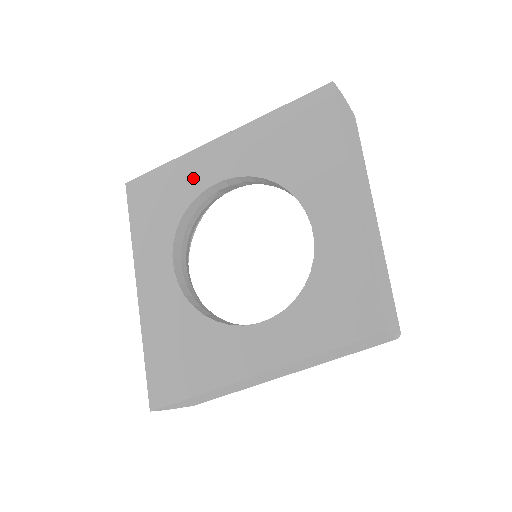
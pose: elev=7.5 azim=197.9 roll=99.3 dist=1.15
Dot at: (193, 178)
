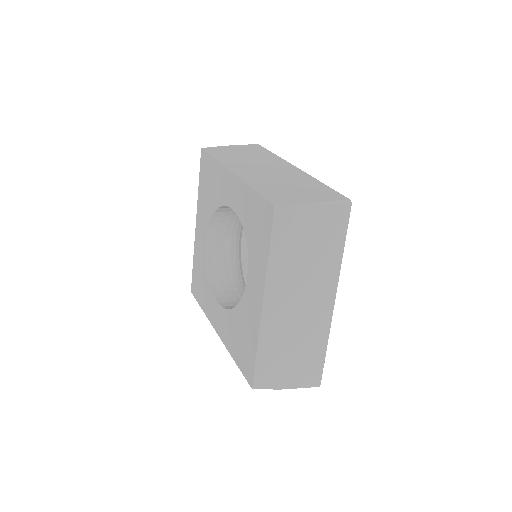
Dot at: (200, 254)
